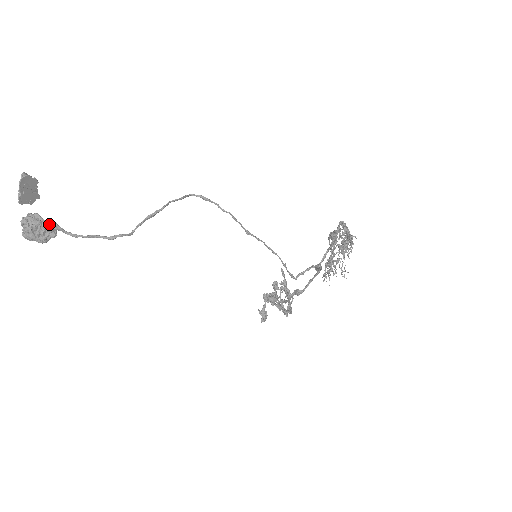
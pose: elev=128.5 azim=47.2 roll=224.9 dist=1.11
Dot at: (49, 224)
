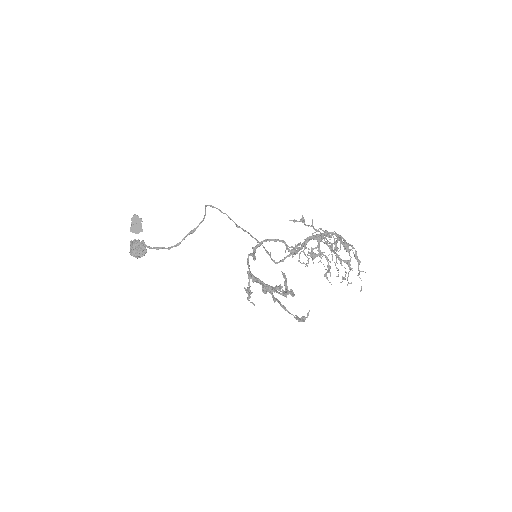
Dot at: (142, 243)
